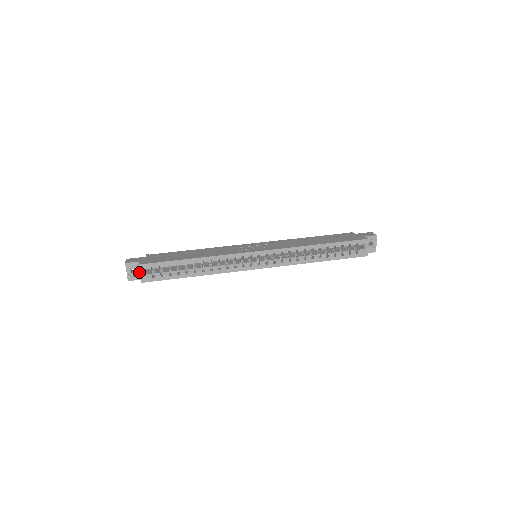
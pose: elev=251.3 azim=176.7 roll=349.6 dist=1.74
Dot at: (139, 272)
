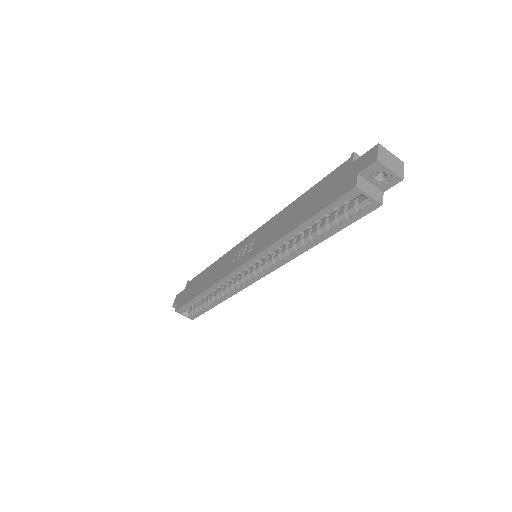
Dot at: occluded
